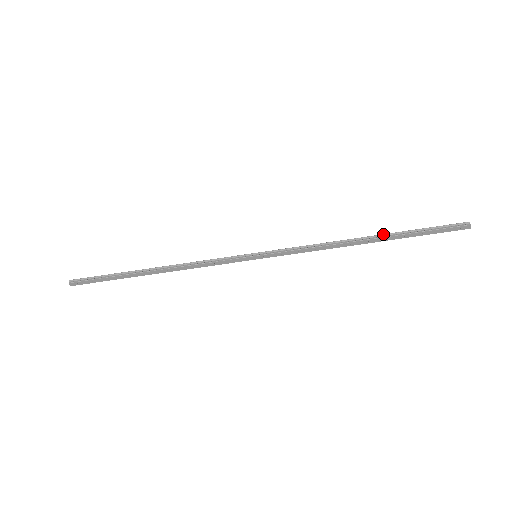
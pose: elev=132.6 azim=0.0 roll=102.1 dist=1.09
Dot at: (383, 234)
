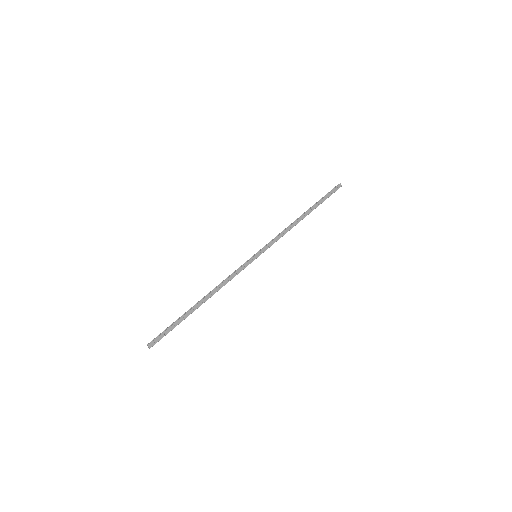
Dot at: (309, 209)
